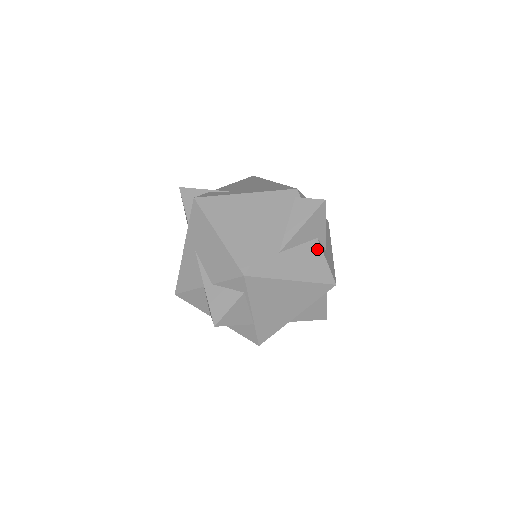
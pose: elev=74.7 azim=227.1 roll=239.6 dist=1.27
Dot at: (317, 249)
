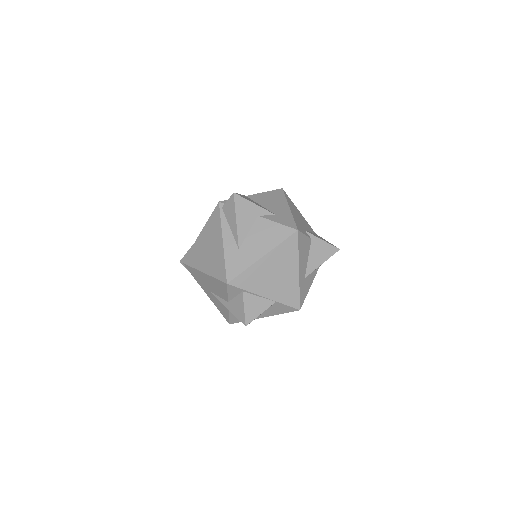
Dot at: (264, 222)
